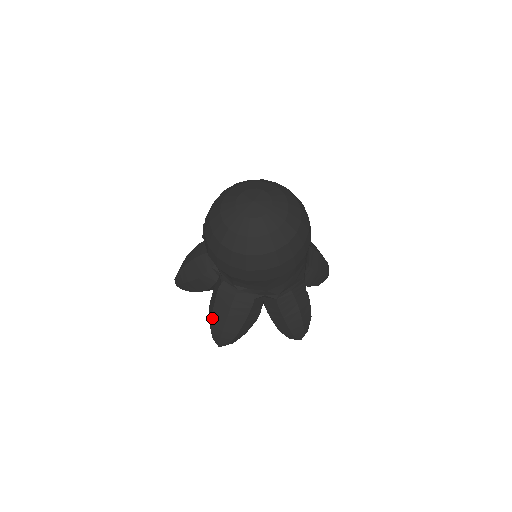
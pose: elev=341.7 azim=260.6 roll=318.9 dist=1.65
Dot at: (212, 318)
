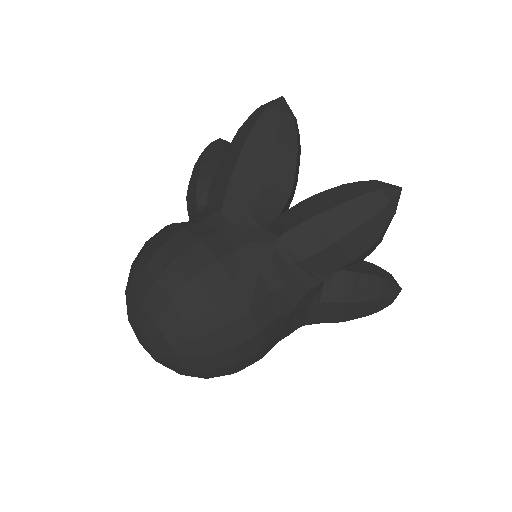
Dot at: occluded
